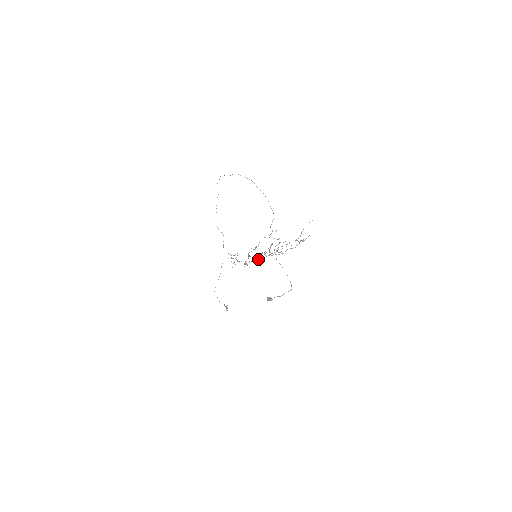
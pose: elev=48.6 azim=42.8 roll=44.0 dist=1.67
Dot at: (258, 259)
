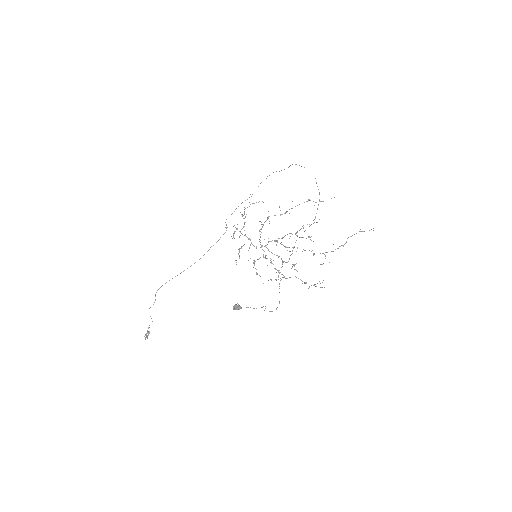
Dot at: occluded
